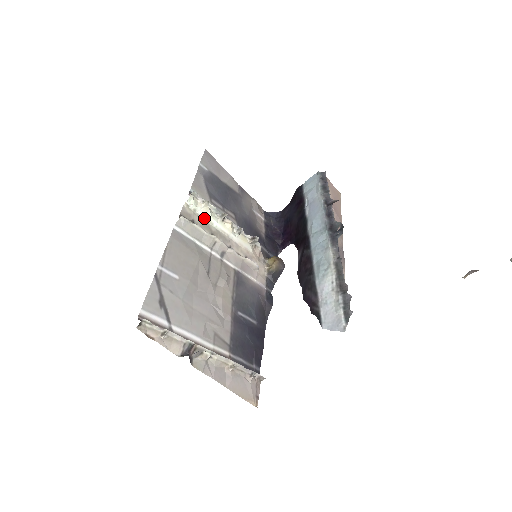
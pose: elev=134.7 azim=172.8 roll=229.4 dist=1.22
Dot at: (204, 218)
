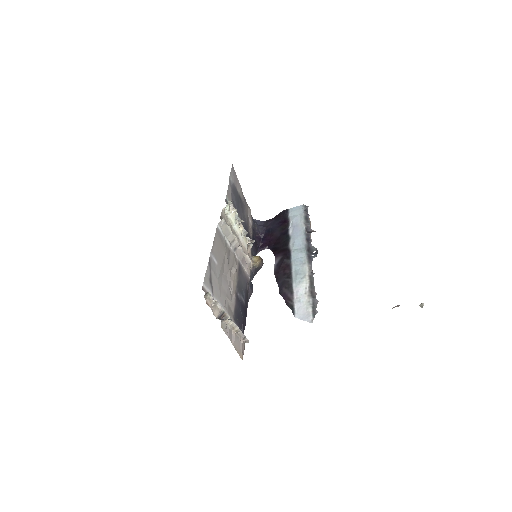
Dot at: (230, 220)
